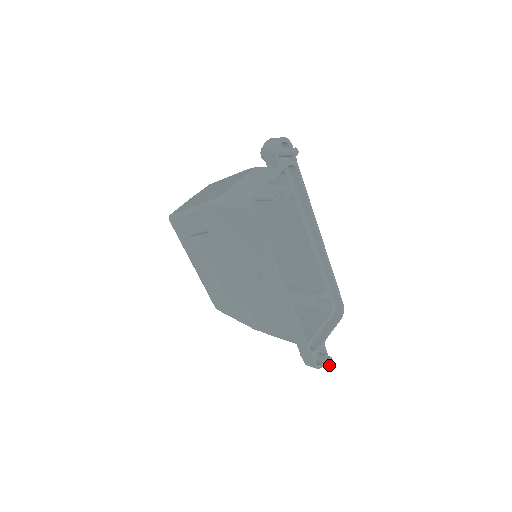
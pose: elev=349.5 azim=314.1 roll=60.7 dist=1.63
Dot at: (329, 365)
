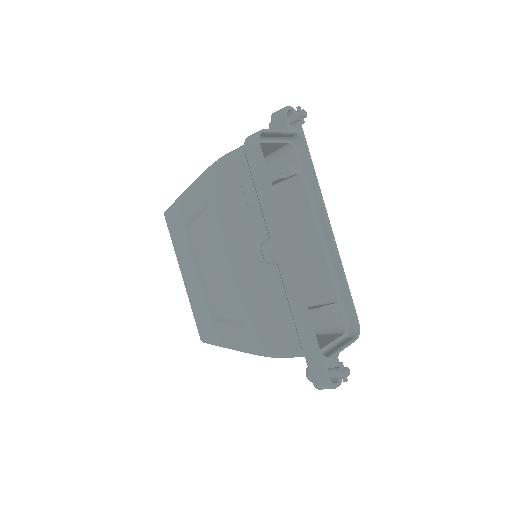
Dot at: (345, 381)
